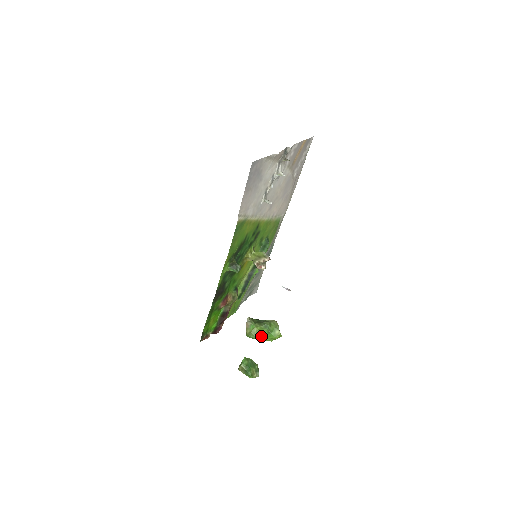
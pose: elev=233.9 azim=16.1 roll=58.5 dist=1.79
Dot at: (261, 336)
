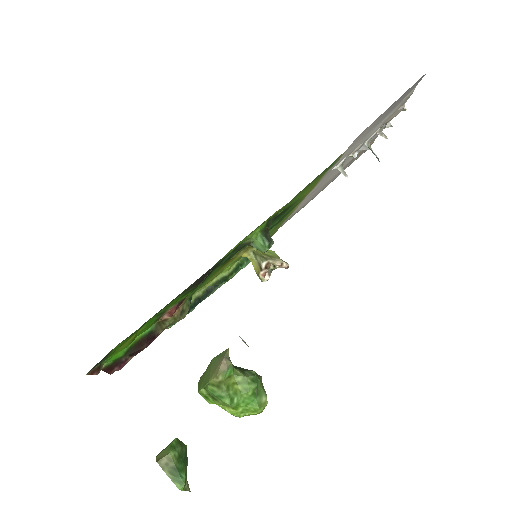
Dot at: (238, 397)
